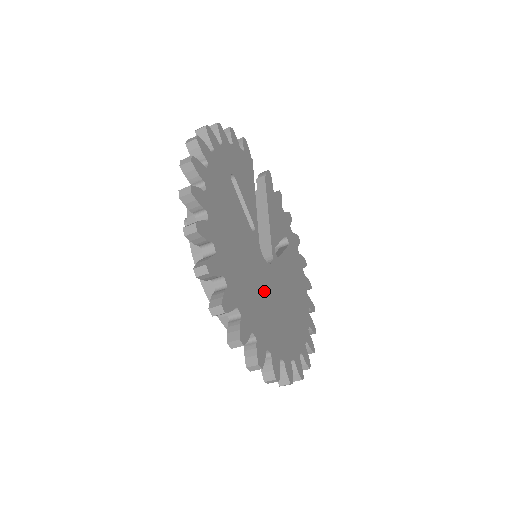
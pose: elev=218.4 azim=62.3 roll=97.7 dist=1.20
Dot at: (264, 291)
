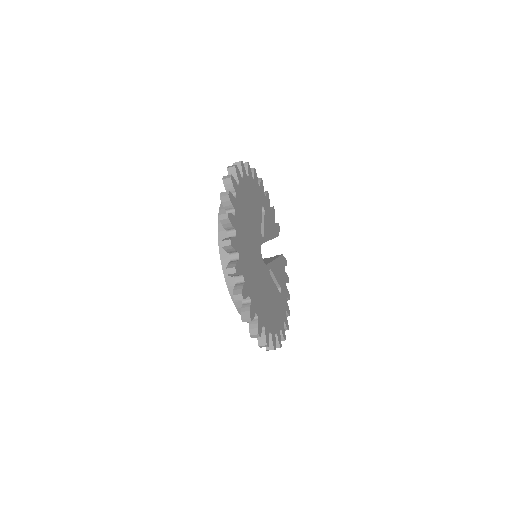
Dot at: (252, 250)
